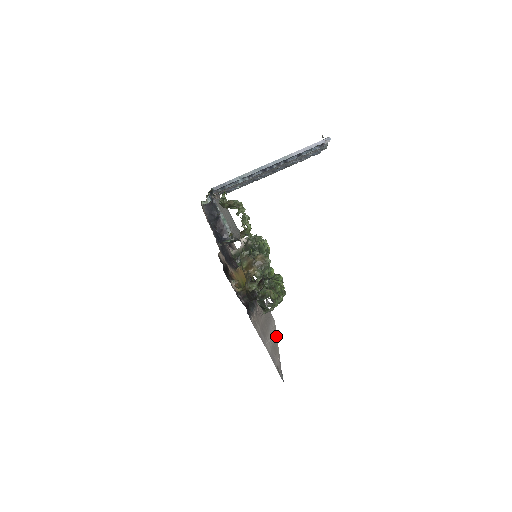
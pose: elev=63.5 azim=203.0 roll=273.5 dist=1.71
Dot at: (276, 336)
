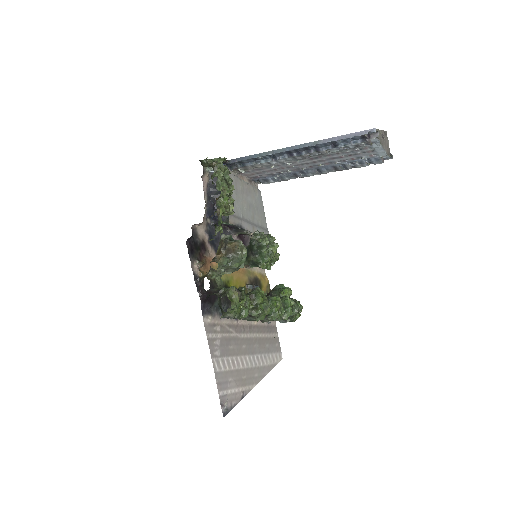
Dot at: (265, 372)
